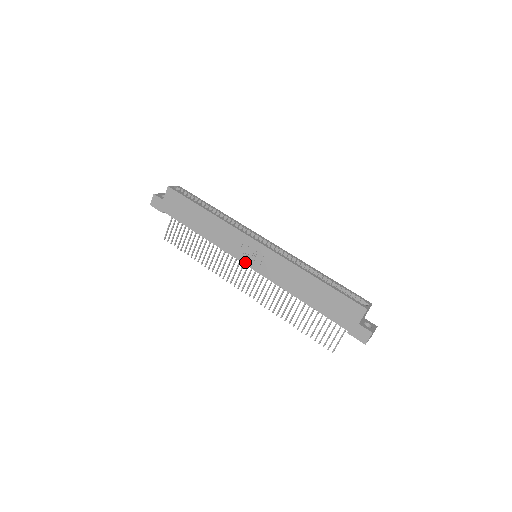
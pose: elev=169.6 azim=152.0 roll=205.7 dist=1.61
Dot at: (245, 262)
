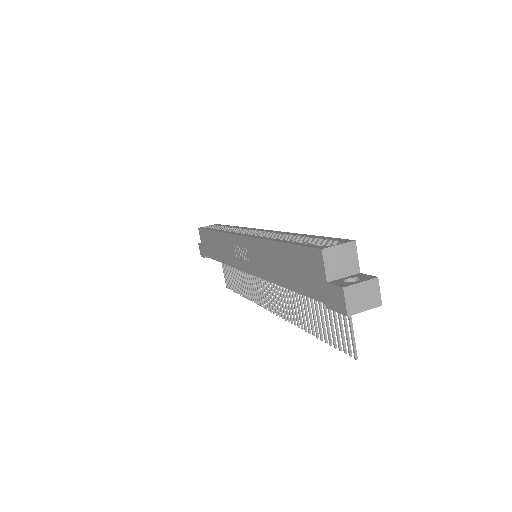
Dot at: (243, 269)
